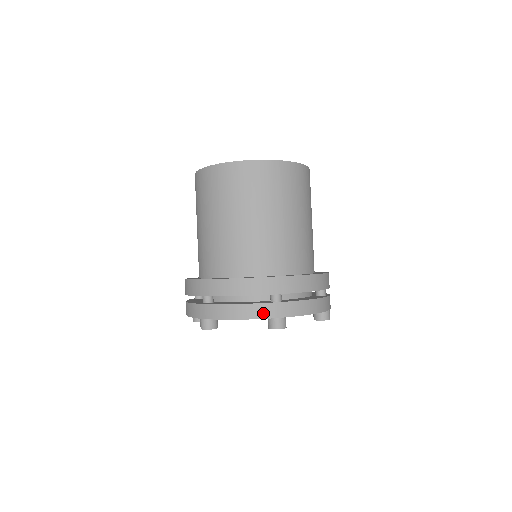
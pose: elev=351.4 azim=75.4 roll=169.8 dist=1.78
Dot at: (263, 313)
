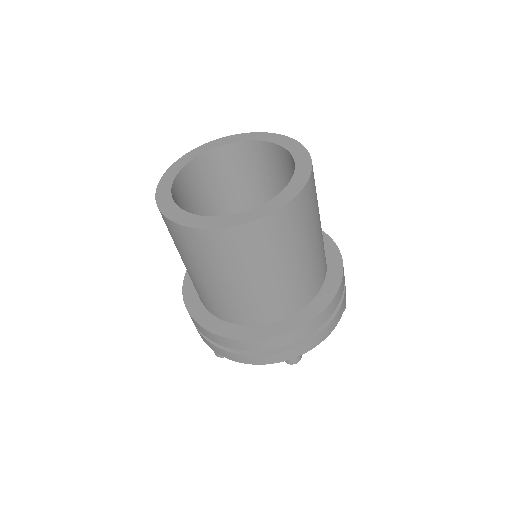
Dot at: (202, 338)
